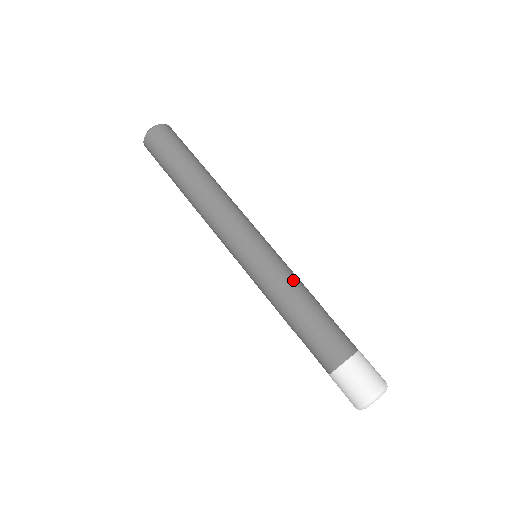
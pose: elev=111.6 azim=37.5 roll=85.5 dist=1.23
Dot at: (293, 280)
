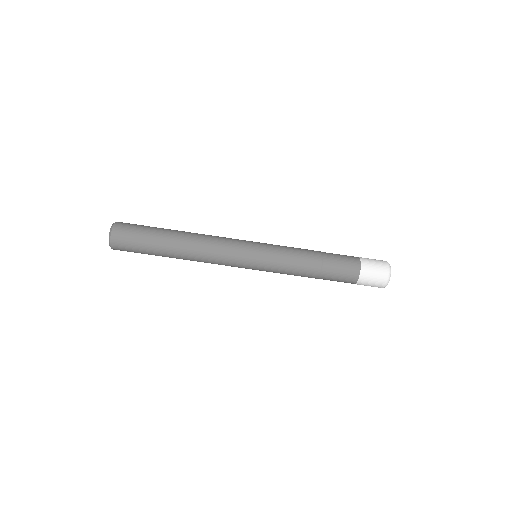
Dot at: (291, 269)
